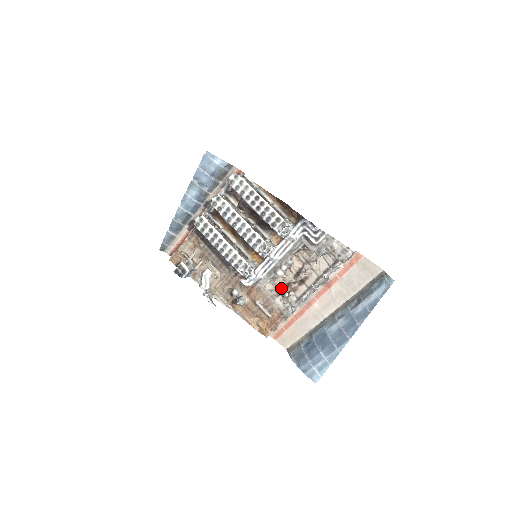
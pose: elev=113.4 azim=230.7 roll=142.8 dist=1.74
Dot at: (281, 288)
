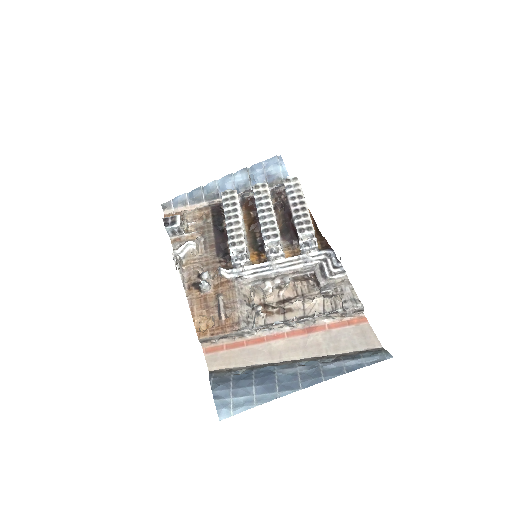
Dot at: occluded
